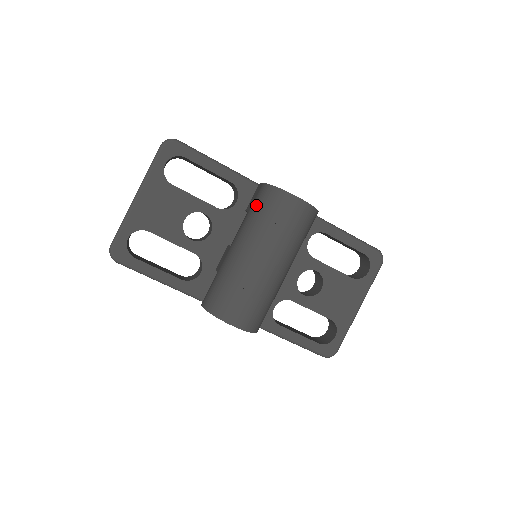
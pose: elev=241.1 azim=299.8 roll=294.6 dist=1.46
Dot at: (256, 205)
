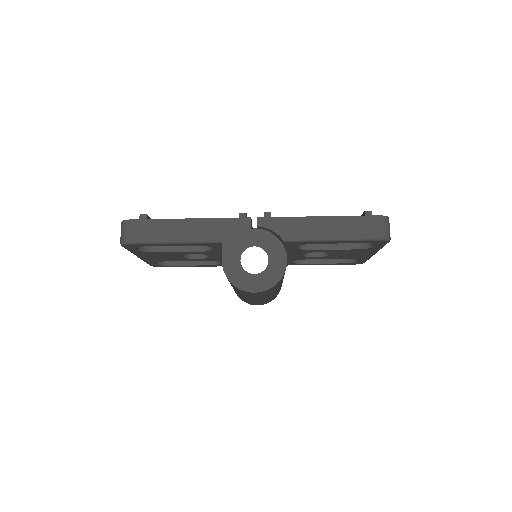
Dot at: occluded
